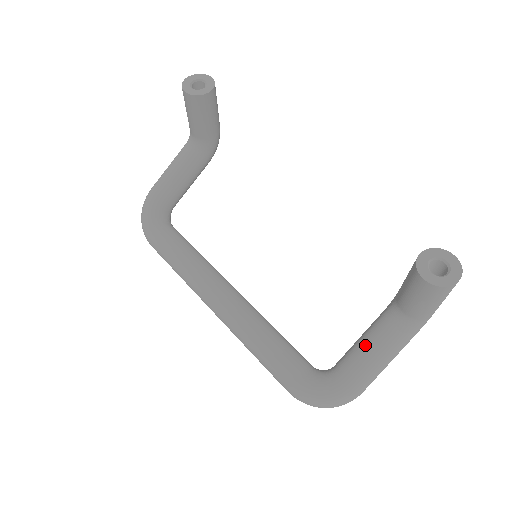
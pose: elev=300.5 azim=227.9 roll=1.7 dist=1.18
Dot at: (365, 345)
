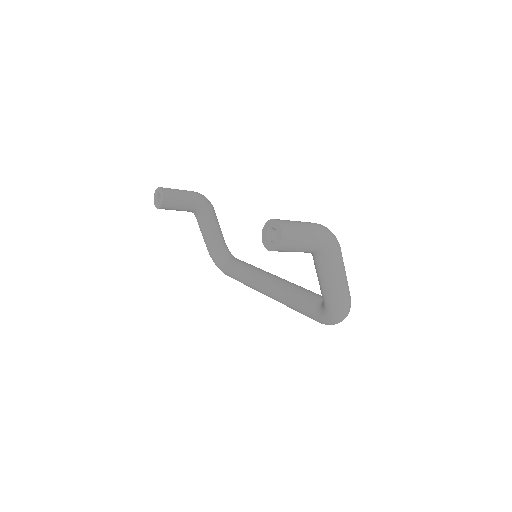
Dot at: (318, 279)
